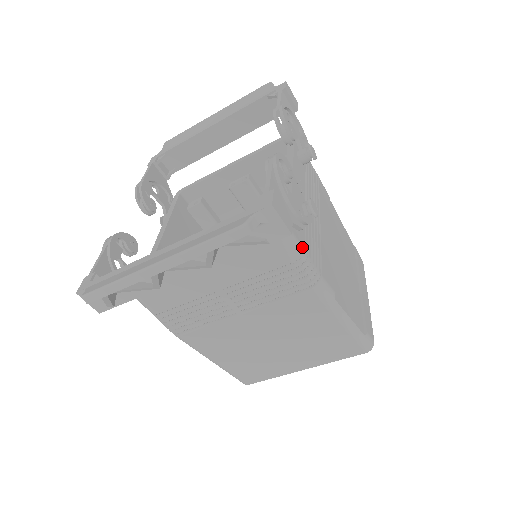
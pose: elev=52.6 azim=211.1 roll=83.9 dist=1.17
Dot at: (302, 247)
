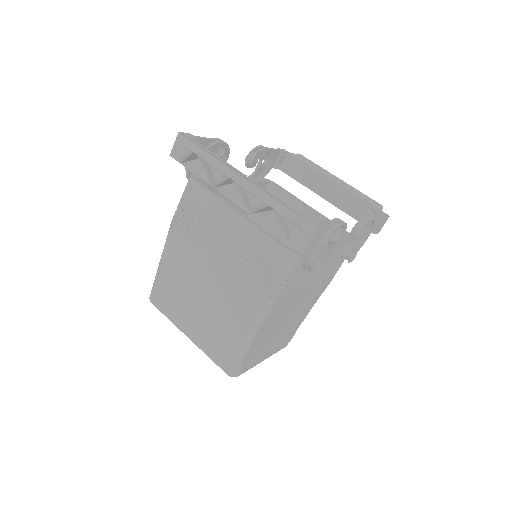
Dot at: (292, 273)
